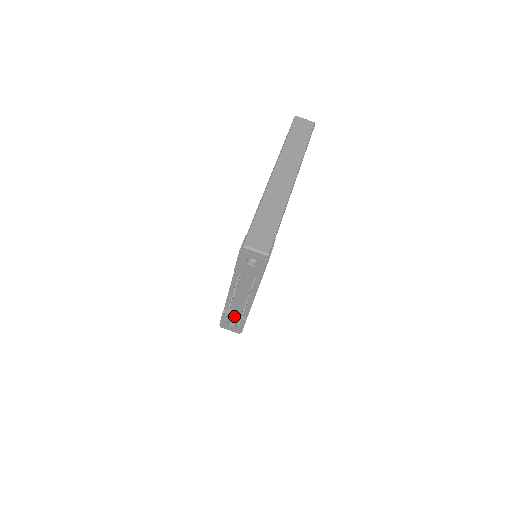
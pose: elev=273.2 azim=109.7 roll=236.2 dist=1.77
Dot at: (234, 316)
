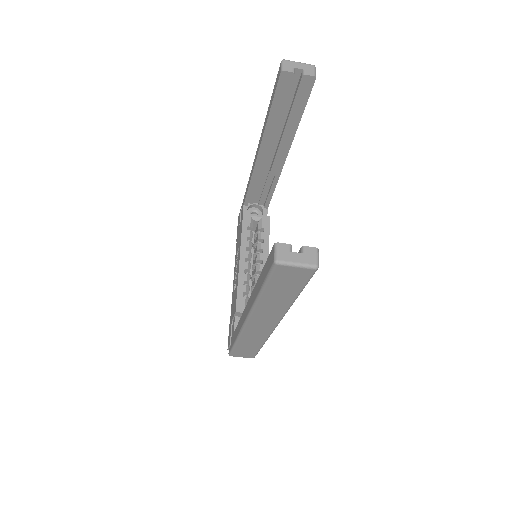
Dot at: occluded
